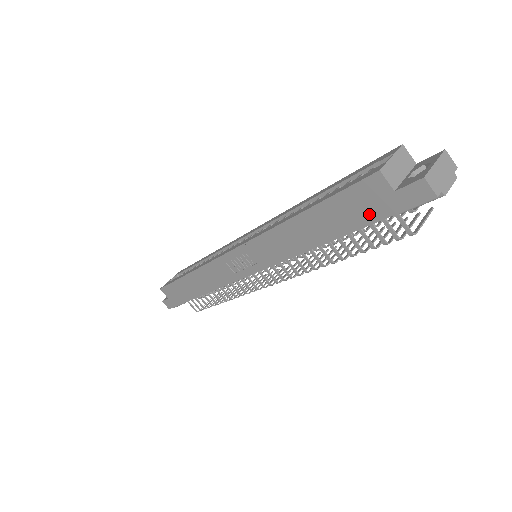
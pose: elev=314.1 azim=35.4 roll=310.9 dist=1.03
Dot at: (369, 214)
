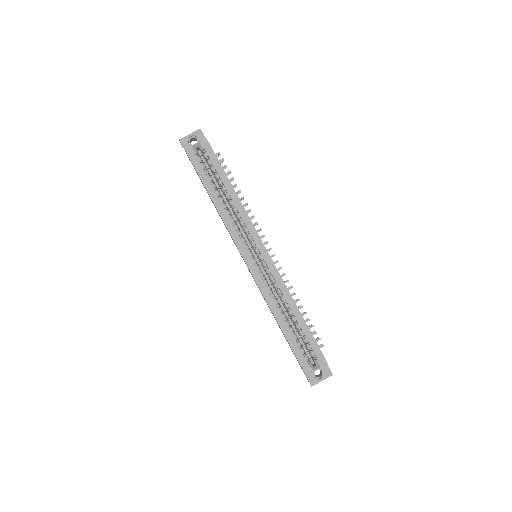
Dot at: occluded
